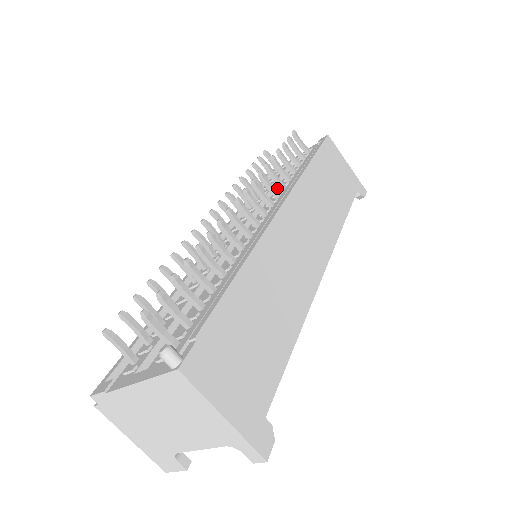
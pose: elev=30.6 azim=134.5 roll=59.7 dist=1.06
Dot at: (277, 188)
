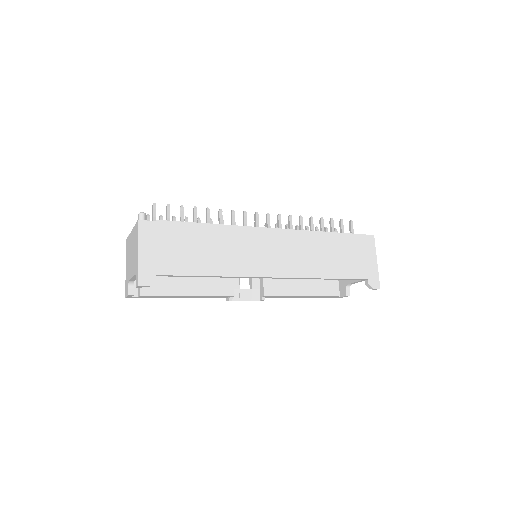
Dot at: occluded
